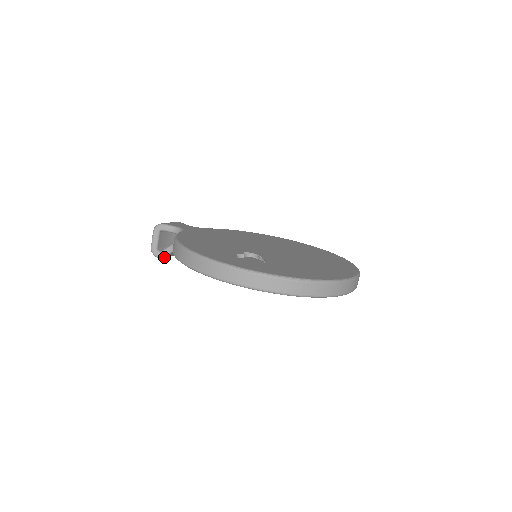
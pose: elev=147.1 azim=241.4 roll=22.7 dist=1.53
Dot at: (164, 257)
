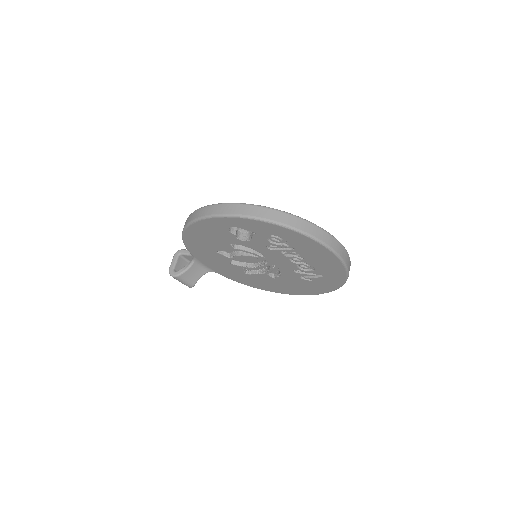
Dot at: (178, 276)
